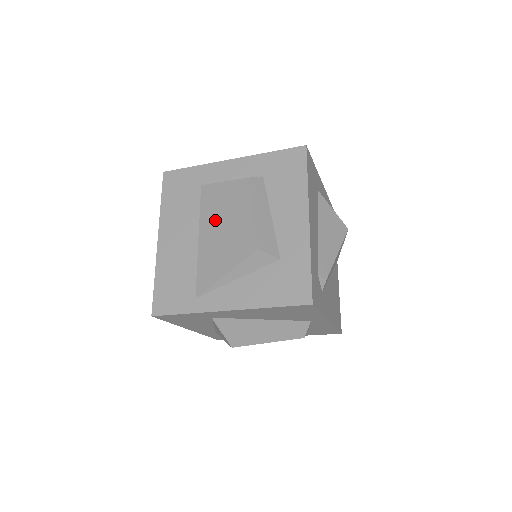
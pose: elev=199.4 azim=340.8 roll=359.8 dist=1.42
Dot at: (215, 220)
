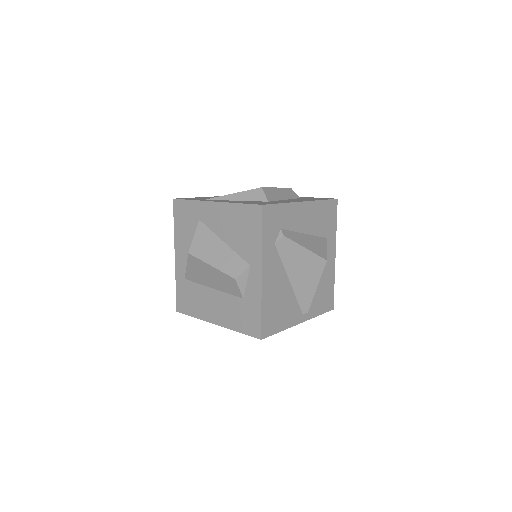
Dot at: occluded
